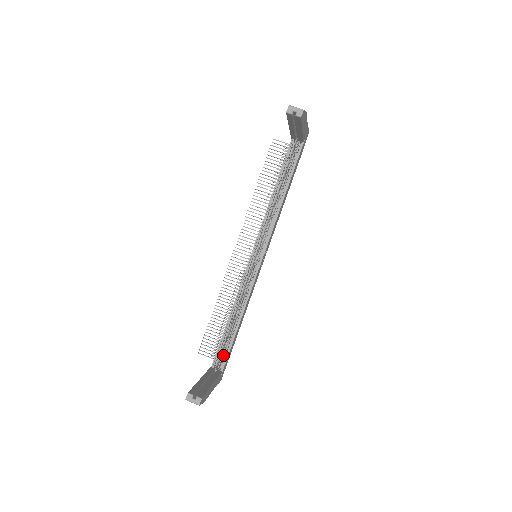
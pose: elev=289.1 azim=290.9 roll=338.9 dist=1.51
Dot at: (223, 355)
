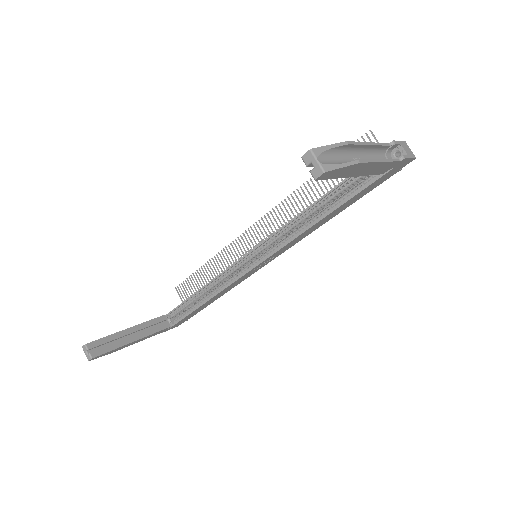
Dot at: (181, 313)
